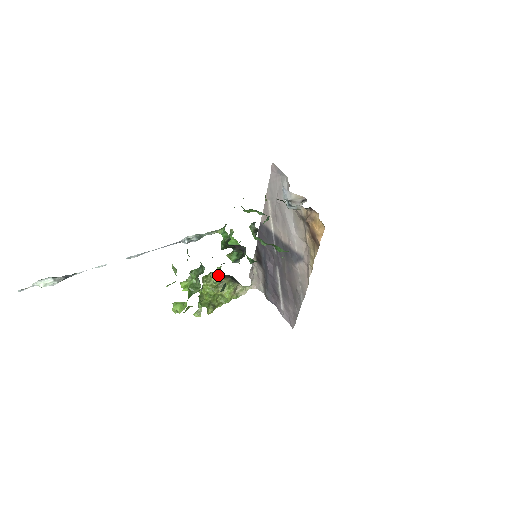
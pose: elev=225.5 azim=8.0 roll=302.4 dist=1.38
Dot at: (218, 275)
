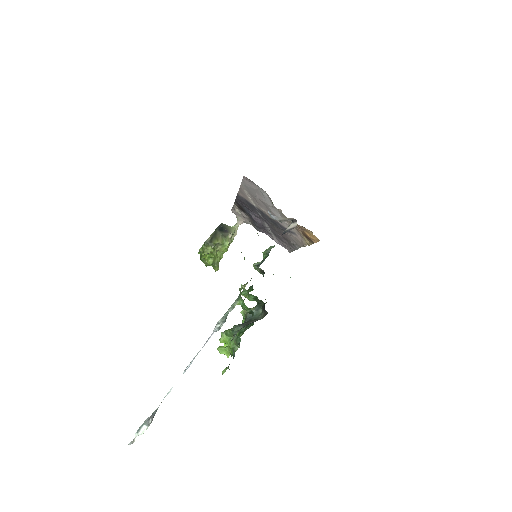
Dot at: occluded
